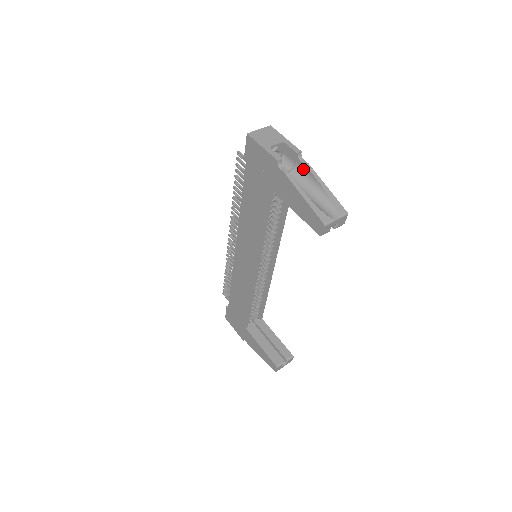
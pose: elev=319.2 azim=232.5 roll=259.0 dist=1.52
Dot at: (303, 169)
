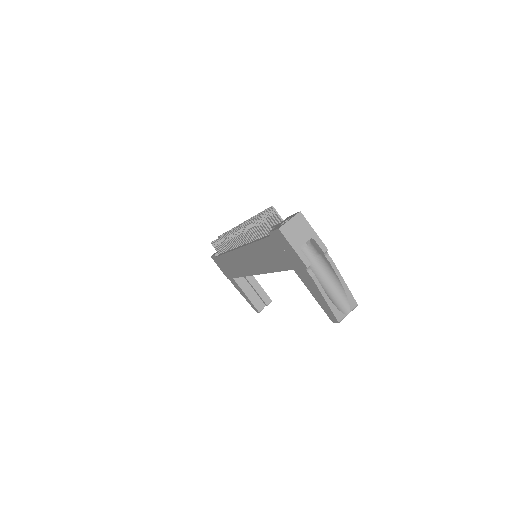
Dot at: (326, 262)
